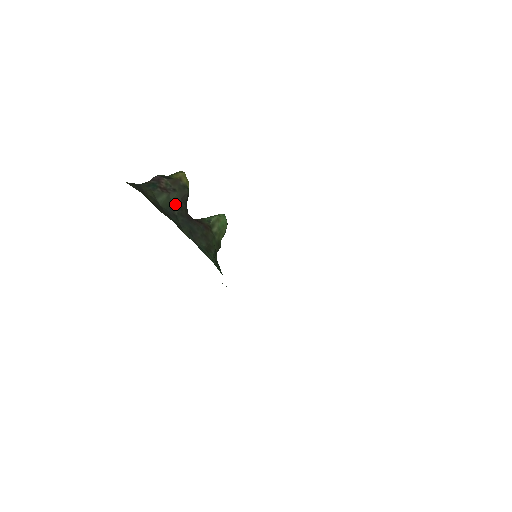
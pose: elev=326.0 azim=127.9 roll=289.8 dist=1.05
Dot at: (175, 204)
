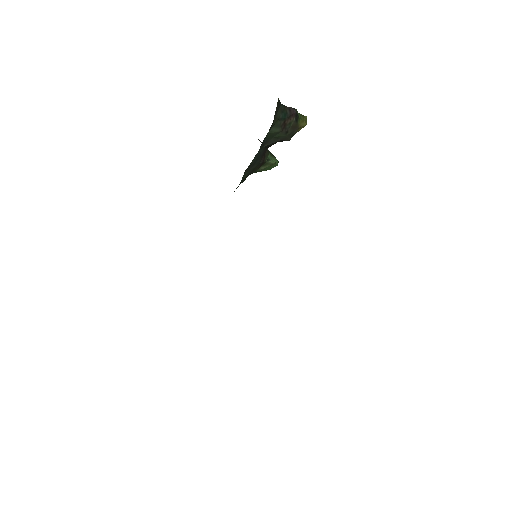
Dot at: (273, 140)
